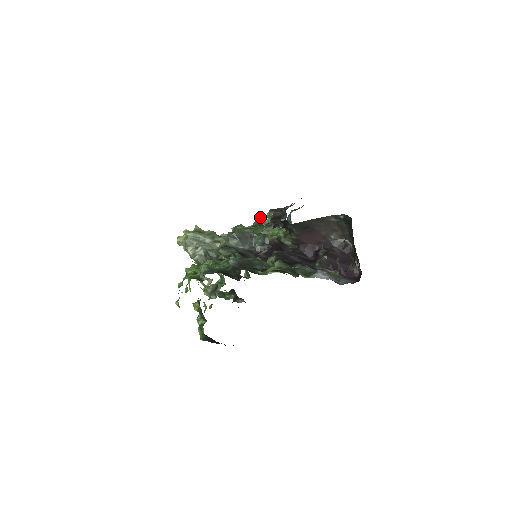
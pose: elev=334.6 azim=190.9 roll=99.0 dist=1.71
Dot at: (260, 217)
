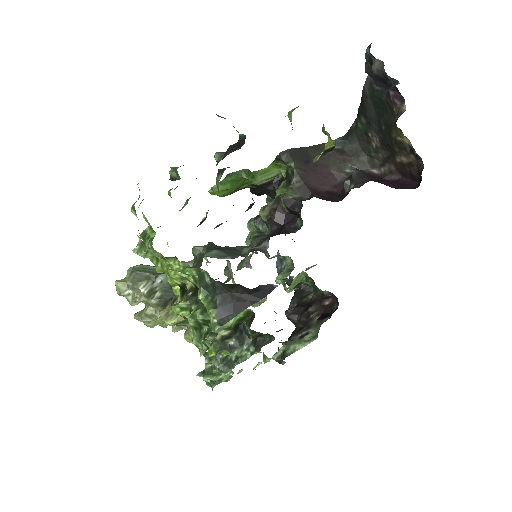
Dot at: (239, 266)
